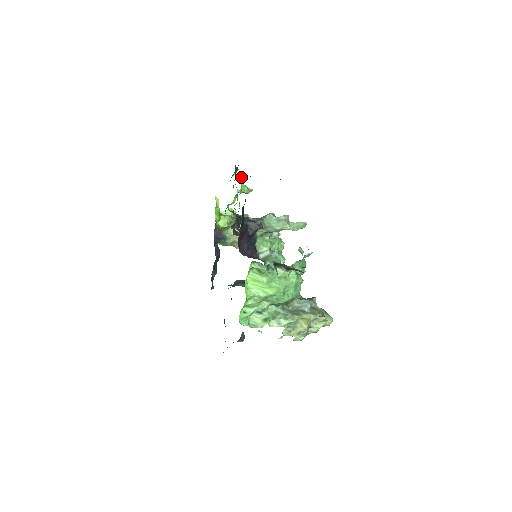
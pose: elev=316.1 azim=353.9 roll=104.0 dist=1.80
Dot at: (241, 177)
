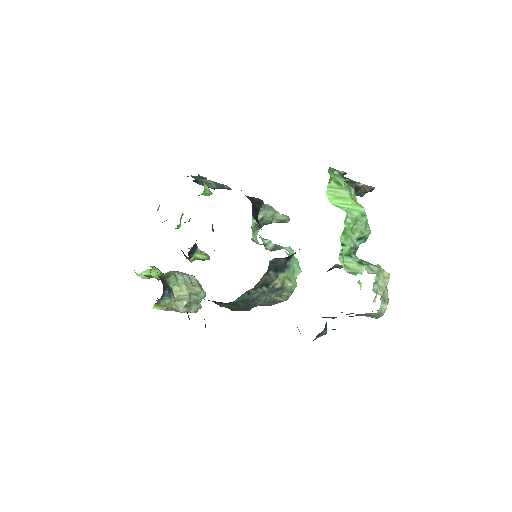
Dot at: (198, 175)
